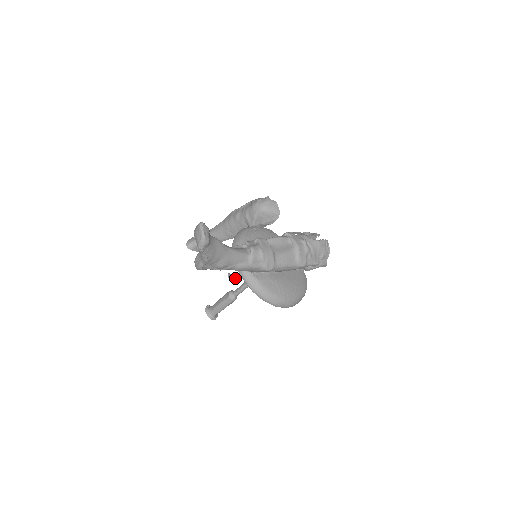
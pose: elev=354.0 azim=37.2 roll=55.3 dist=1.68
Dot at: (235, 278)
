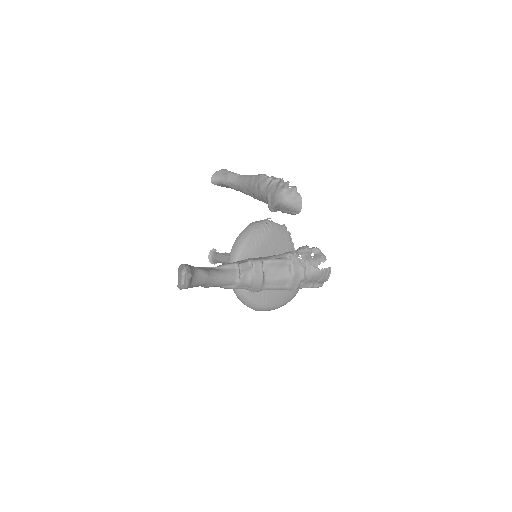
Dot at: occluded
